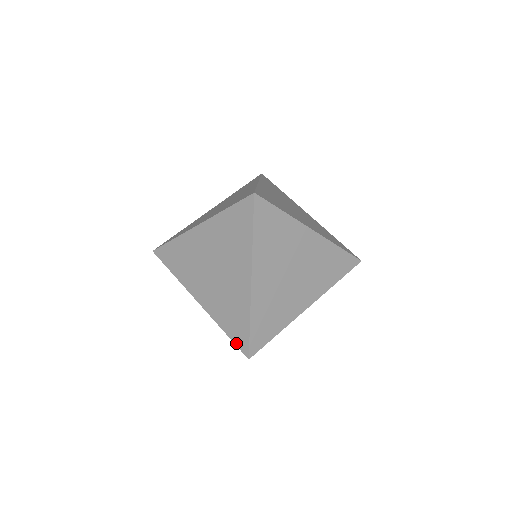
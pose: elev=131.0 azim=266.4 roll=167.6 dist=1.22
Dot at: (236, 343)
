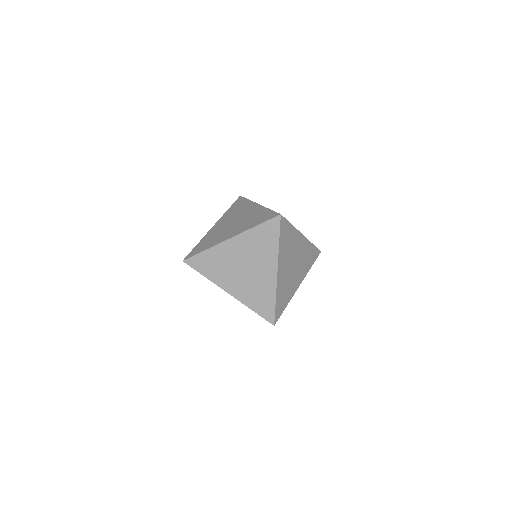
Dot at: (268, 220)
